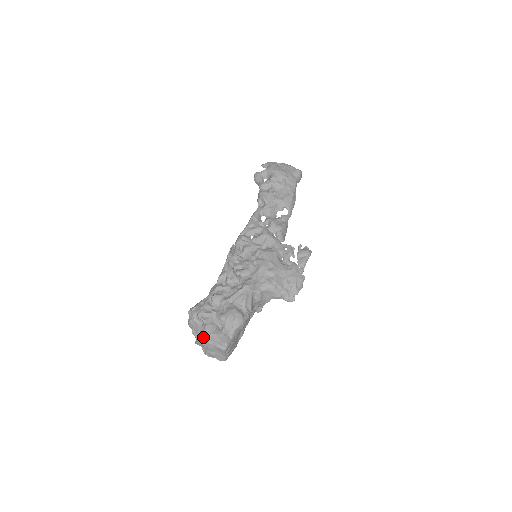
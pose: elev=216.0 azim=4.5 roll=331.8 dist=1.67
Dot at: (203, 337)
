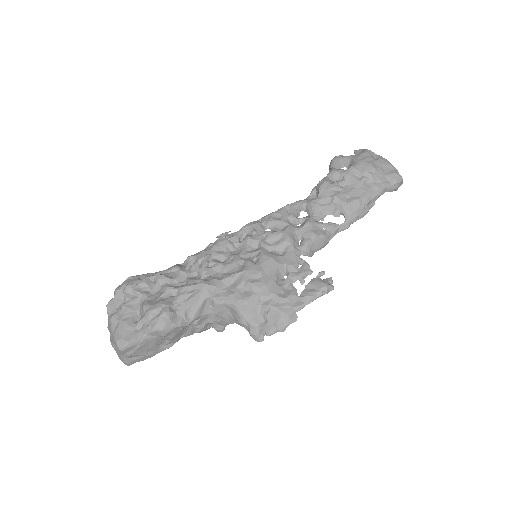
Dot at: (110, 317)
